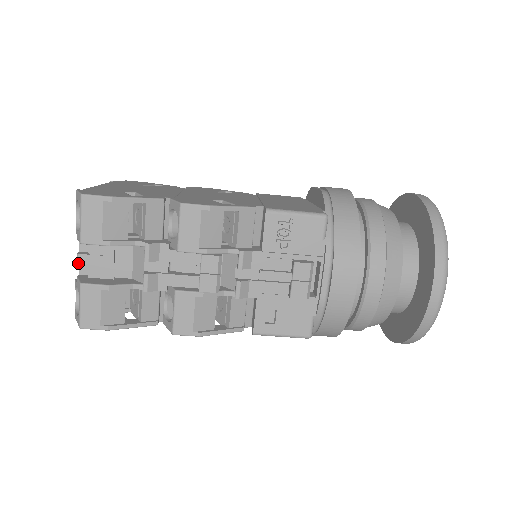
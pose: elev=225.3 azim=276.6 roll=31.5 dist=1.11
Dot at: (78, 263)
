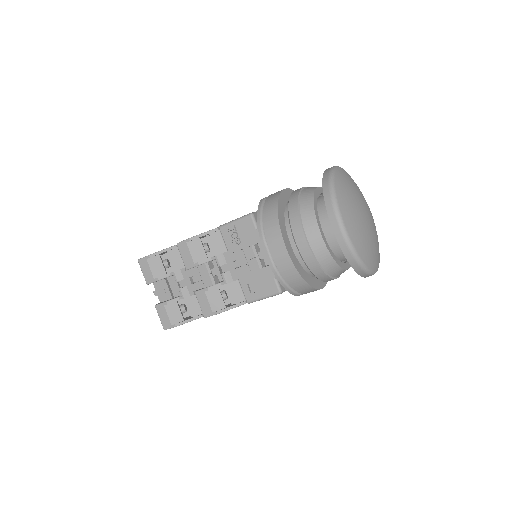
Dot at: occluded
